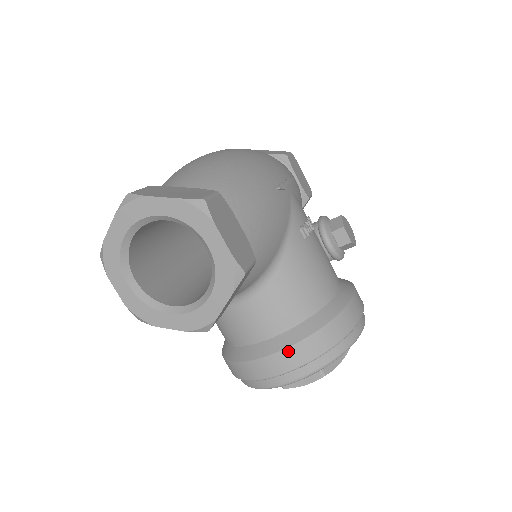
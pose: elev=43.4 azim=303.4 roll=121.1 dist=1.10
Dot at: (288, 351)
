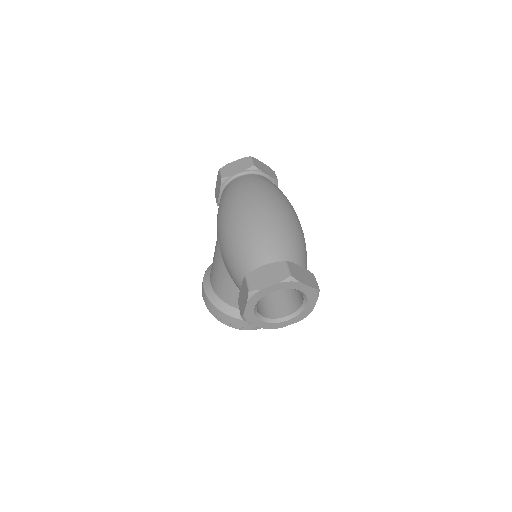
Dot at: occluded
